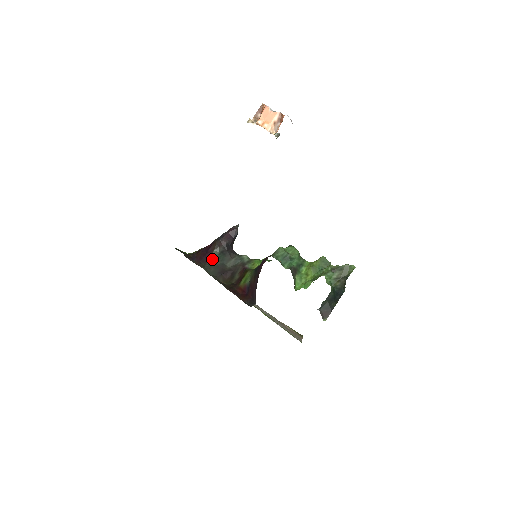
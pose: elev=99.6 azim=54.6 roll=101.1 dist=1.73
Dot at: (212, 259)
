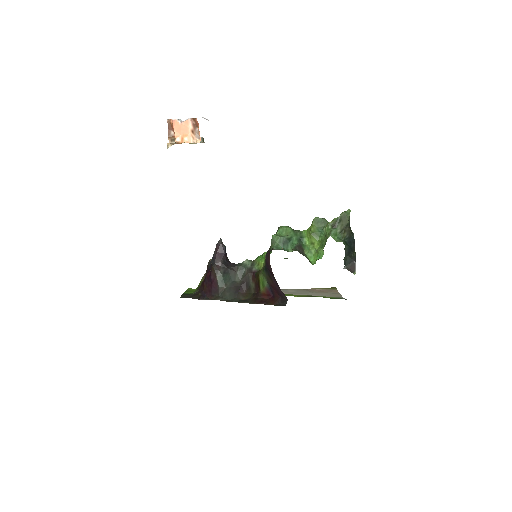
Dot at: (220, 285)
